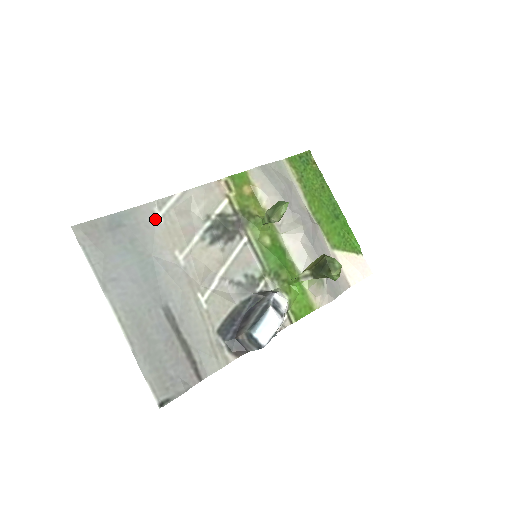
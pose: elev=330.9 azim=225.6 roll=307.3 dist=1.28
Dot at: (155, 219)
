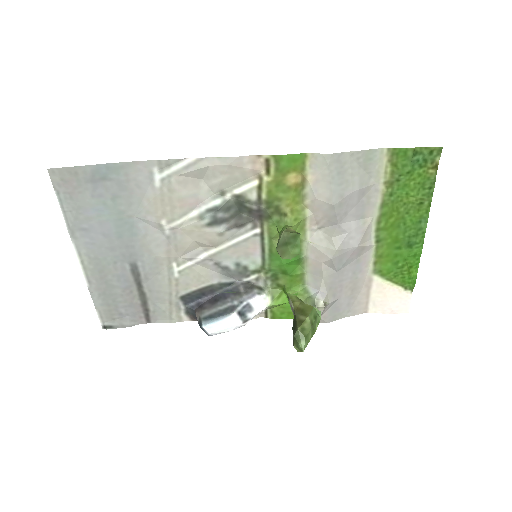
Dot at: (151, 180)
